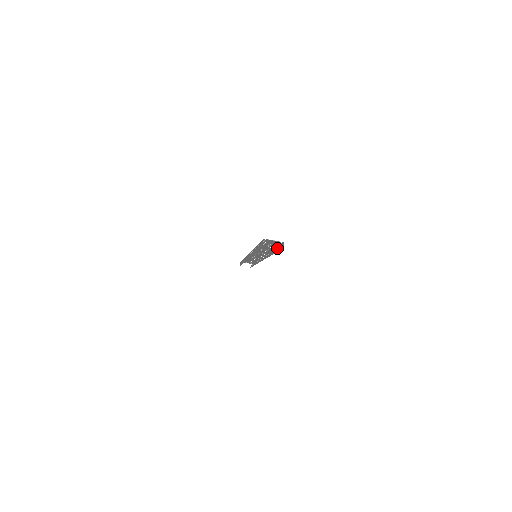
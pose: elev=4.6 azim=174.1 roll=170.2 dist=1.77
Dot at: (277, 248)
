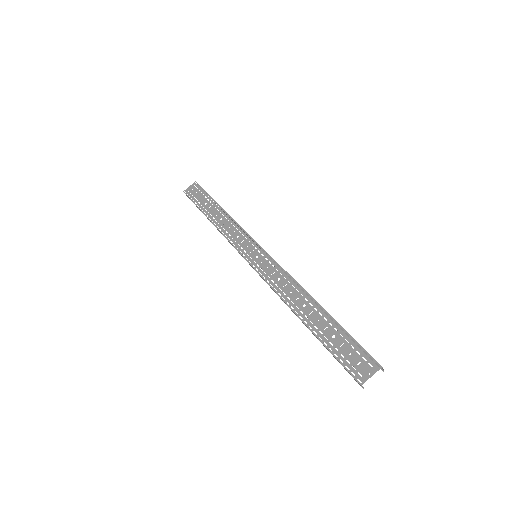
Dot at: (347, 333)
